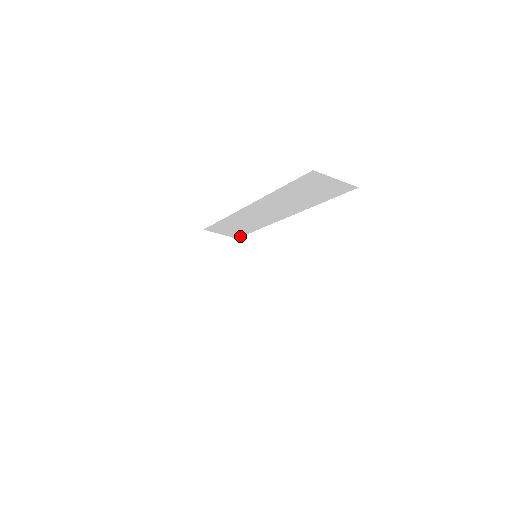
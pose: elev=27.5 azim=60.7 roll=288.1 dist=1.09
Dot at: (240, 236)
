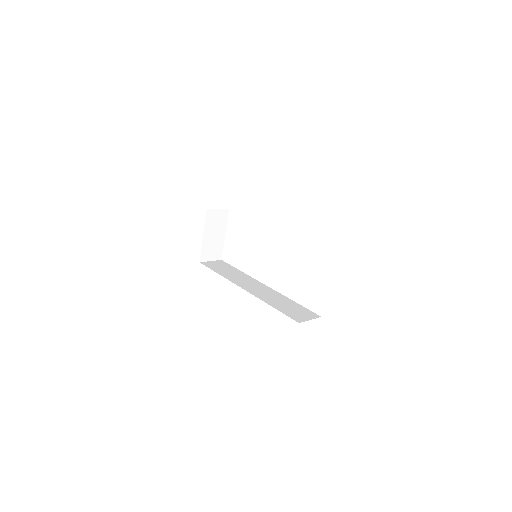
Dot at: occluded
